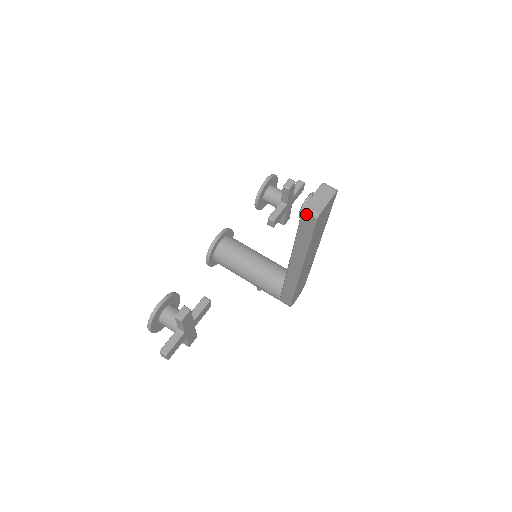
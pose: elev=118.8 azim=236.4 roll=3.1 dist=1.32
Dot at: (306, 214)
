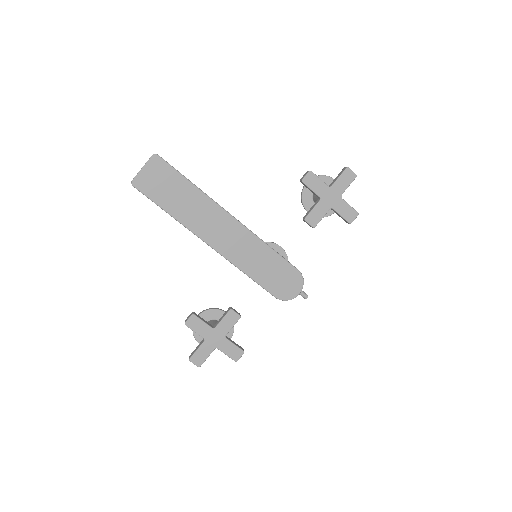
Dot at: occluded
